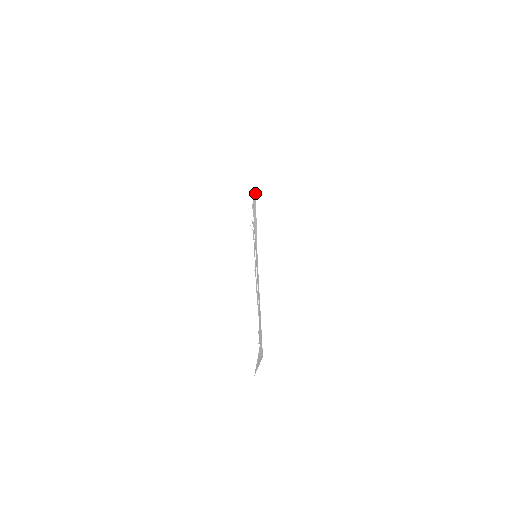
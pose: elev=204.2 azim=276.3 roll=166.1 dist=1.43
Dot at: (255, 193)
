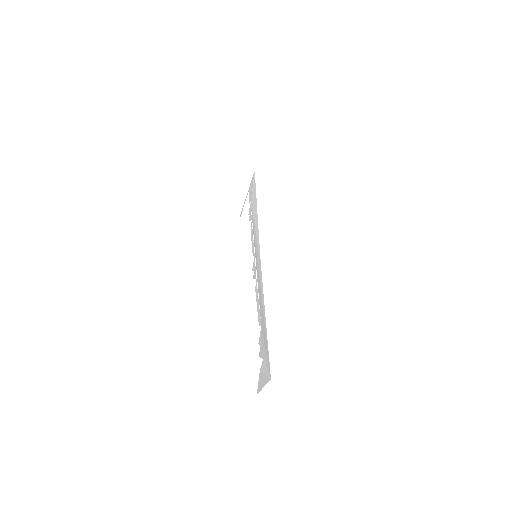
Dot at: (254, 181)
